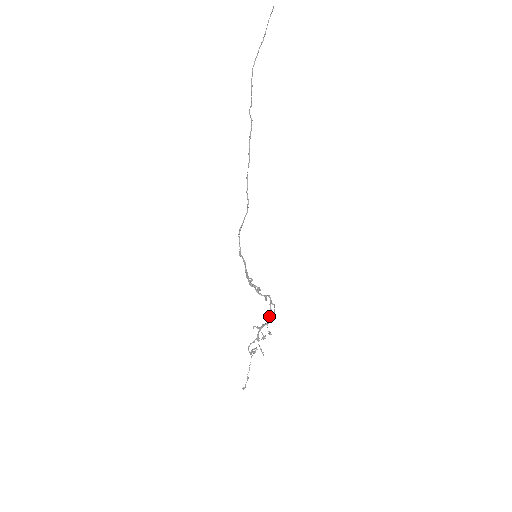
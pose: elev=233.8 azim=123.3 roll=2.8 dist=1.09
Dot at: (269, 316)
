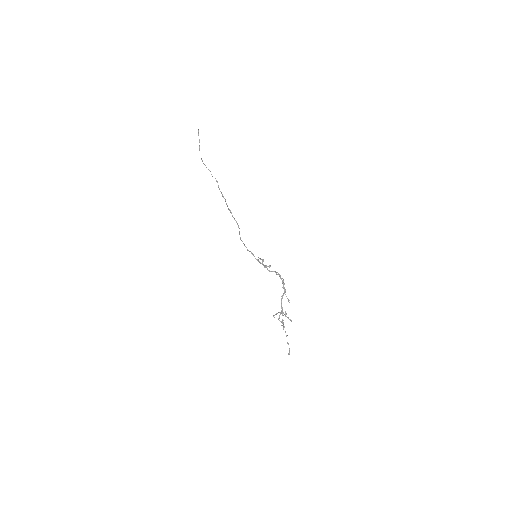
Dot at: (283, 286)
